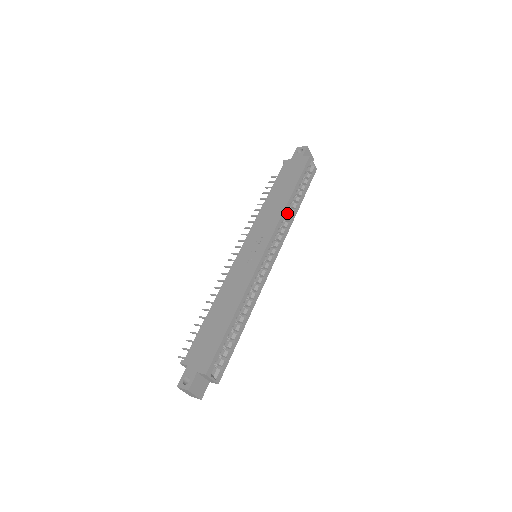
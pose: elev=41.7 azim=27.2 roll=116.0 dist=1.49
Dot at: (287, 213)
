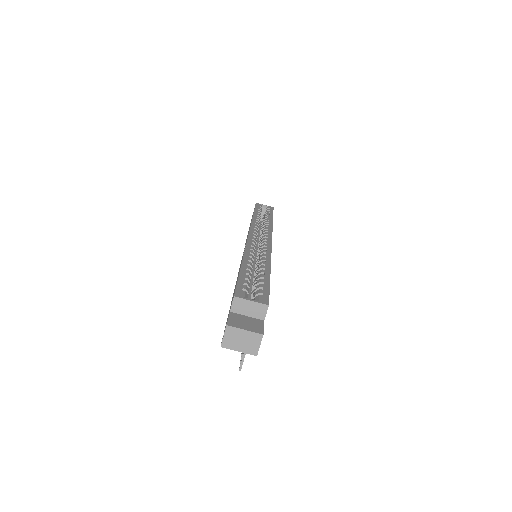
Dot at: occluded
